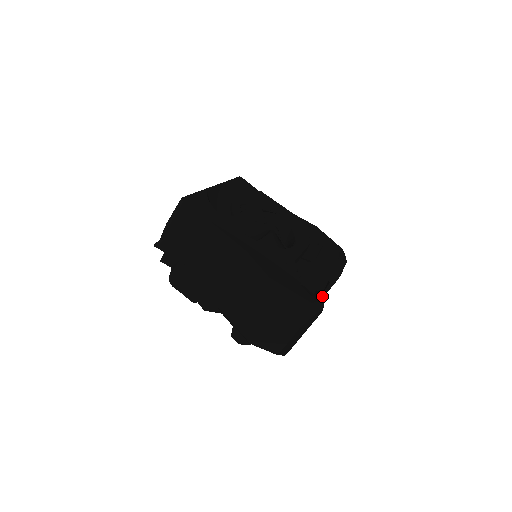
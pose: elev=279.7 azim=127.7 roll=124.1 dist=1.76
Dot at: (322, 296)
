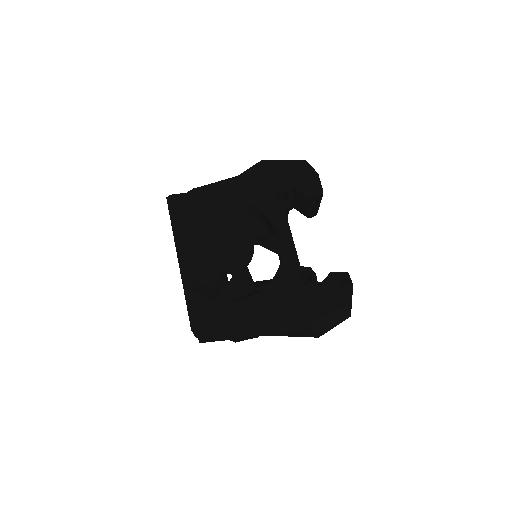
Dot at: (318, 206)
